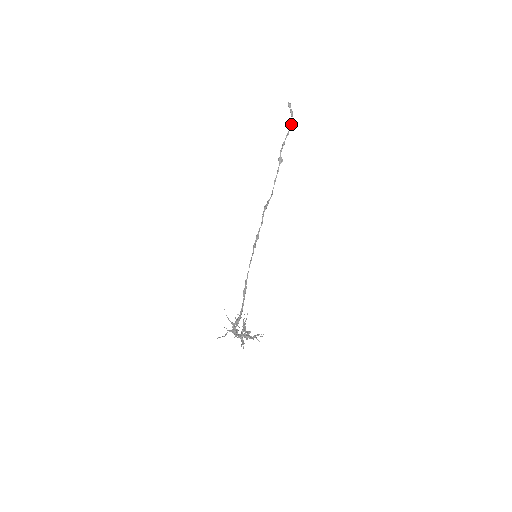
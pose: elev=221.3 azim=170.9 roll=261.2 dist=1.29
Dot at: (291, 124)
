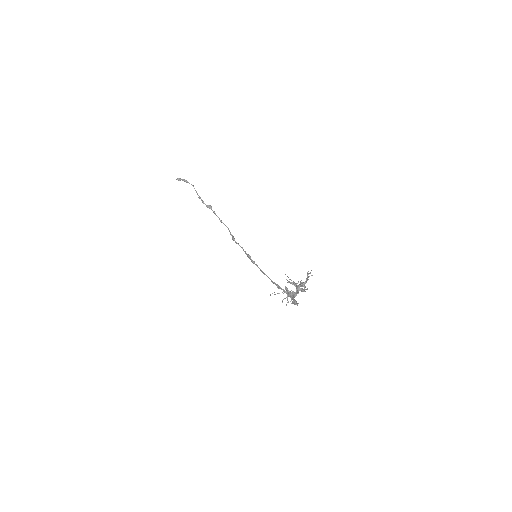
Dot at: (192, 185)
